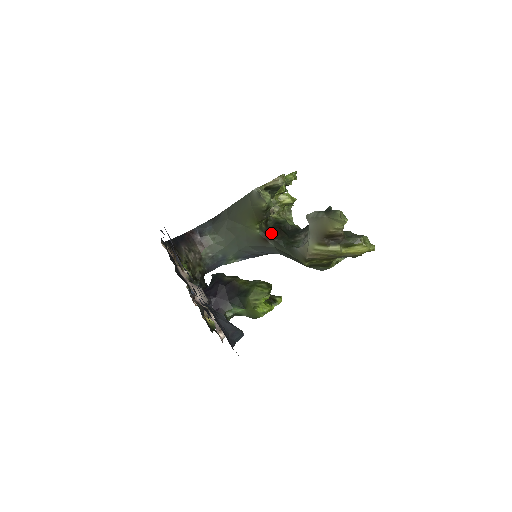
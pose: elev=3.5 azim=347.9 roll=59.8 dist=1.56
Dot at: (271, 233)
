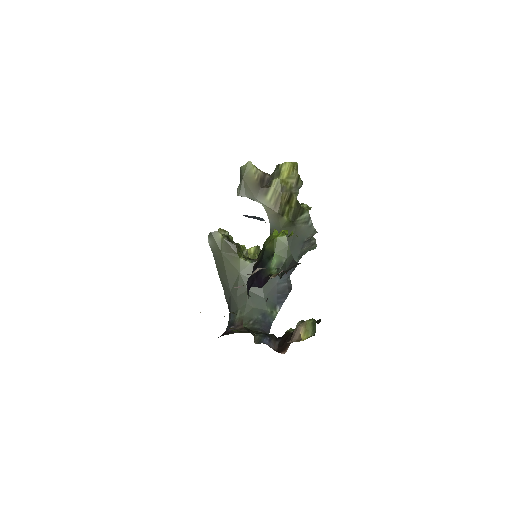
Dot at: occluded
